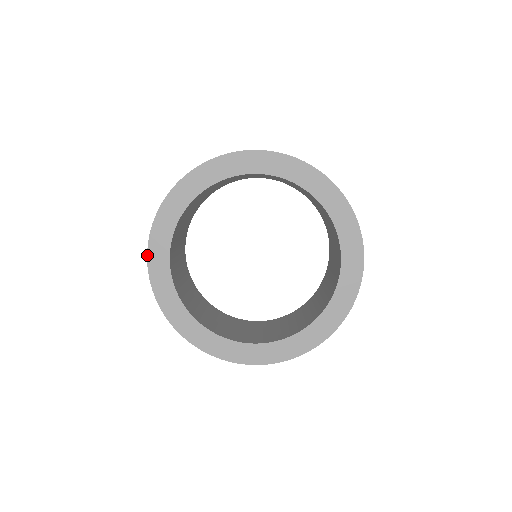
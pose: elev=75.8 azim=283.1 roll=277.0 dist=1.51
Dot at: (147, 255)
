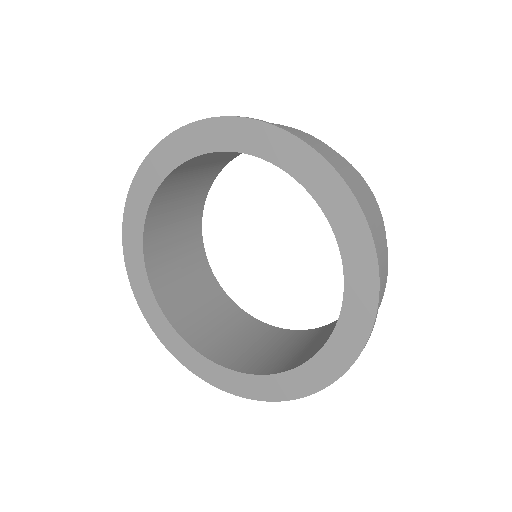
Dot at: (125, 264)
